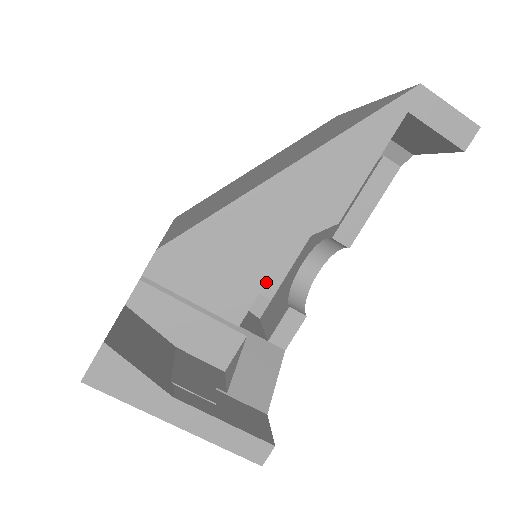
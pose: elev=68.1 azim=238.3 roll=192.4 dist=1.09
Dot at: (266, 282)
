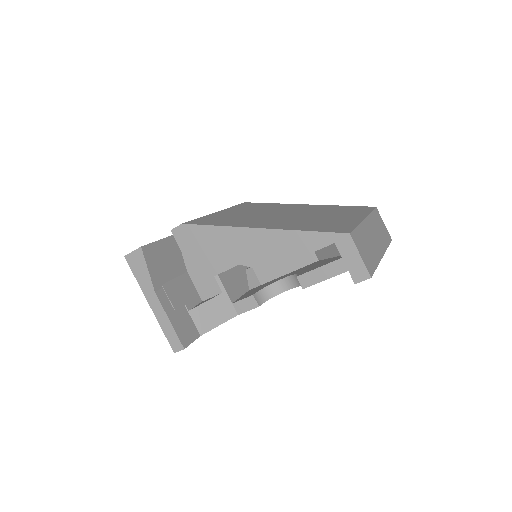
Dot at: (264, 273)
